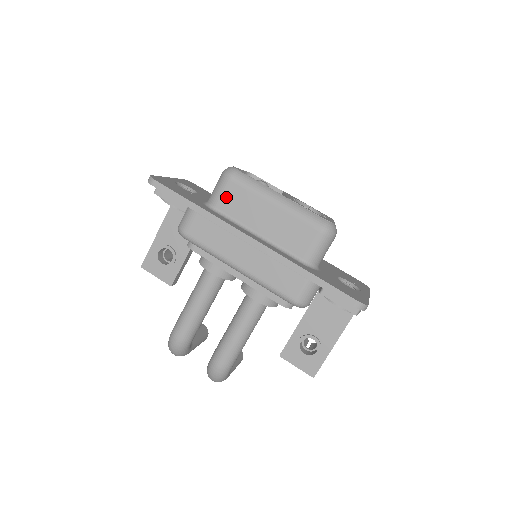
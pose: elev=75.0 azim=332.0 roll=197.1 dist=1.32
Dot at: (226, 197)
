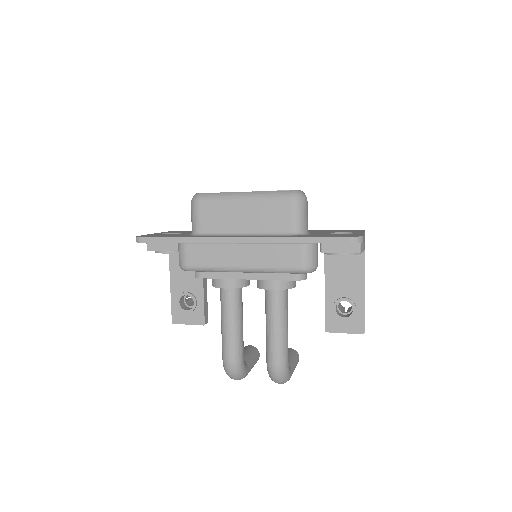
Dot at: (203, 219)
